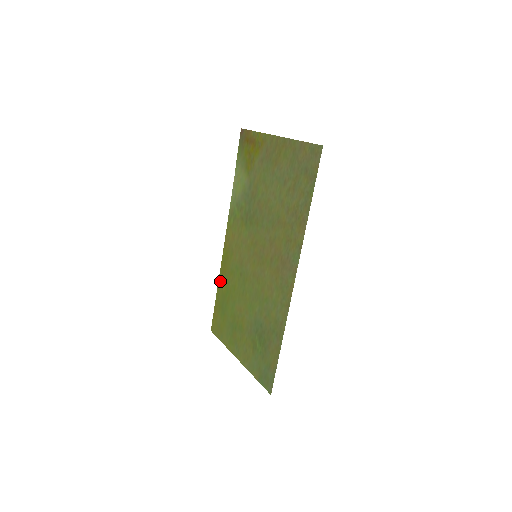
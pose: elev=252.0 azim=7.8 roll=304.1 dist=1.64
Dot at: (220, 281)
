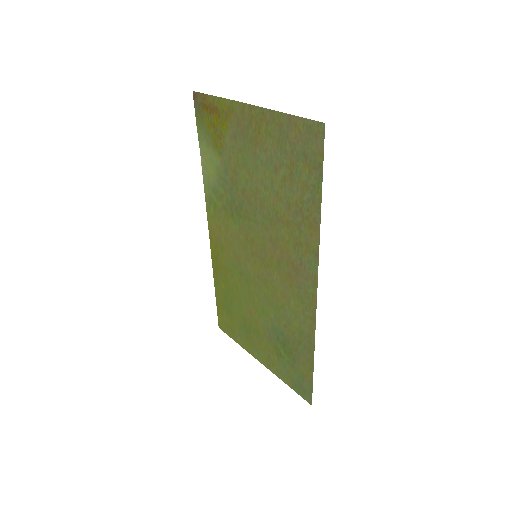
Dot at: (216, 278)
